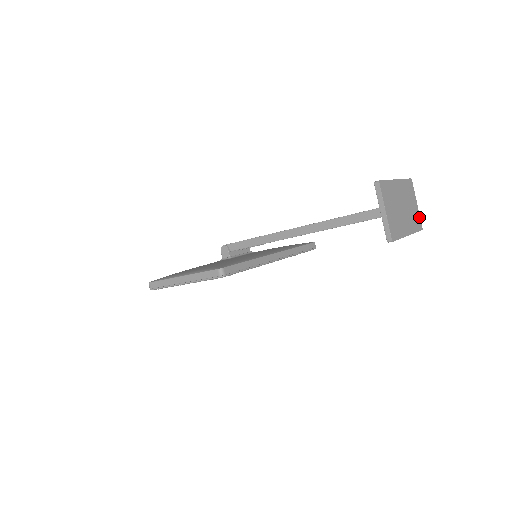
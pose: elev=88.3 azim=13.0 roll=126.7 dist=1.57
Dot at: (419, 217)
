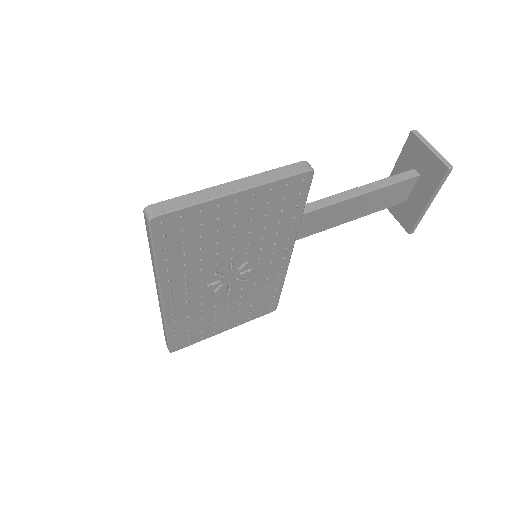
Dot at: occluded
